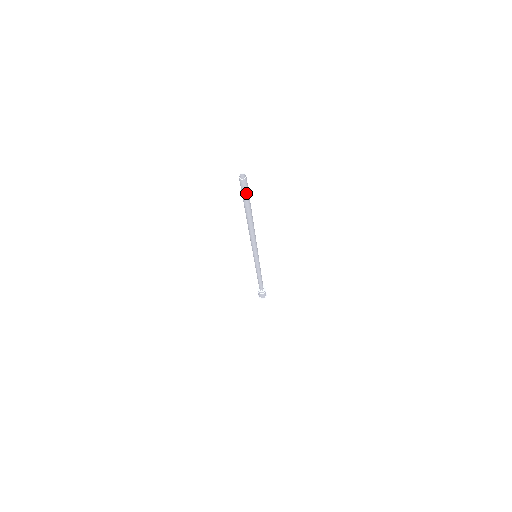
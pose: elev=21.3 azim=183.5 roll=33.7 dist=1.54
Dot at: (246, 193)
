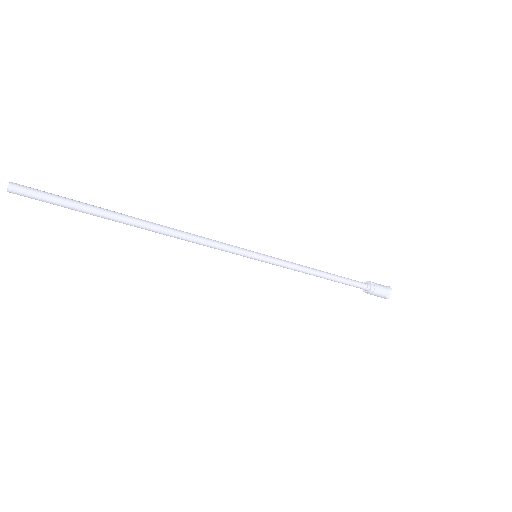
Dot at: (50, 201)
